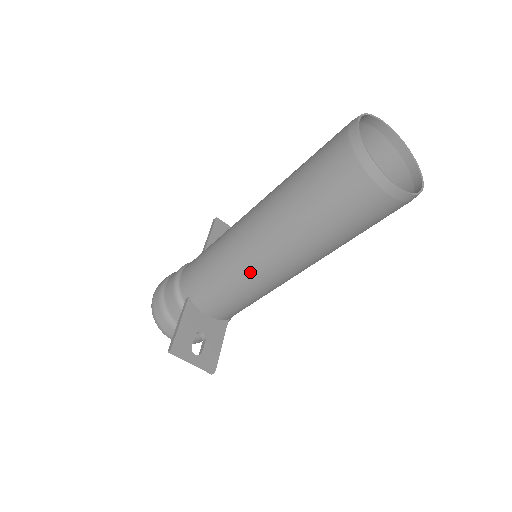
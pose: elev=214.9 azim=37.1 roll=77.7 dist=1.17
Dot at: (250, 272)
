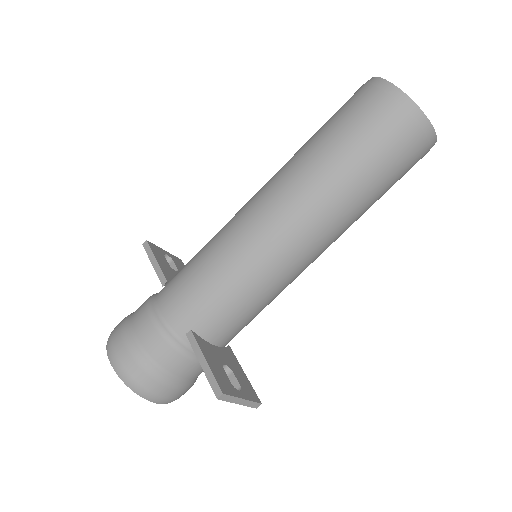
Dot at: (282, 266)
